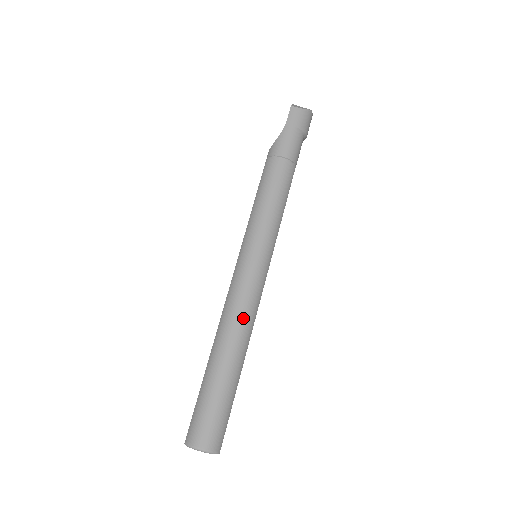
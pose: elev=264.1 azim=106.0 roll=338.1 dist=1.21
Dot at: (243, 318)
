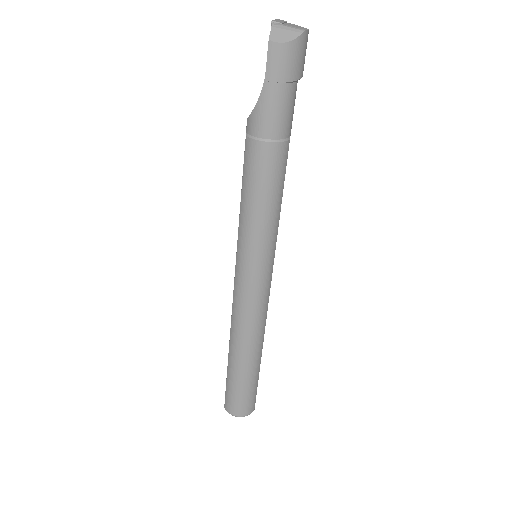
Dot at: (253, 329)
